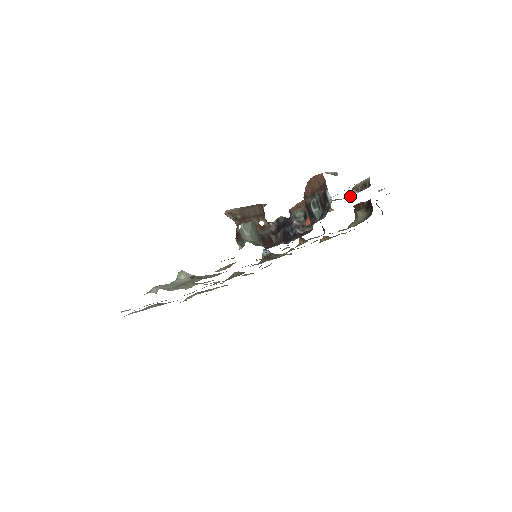
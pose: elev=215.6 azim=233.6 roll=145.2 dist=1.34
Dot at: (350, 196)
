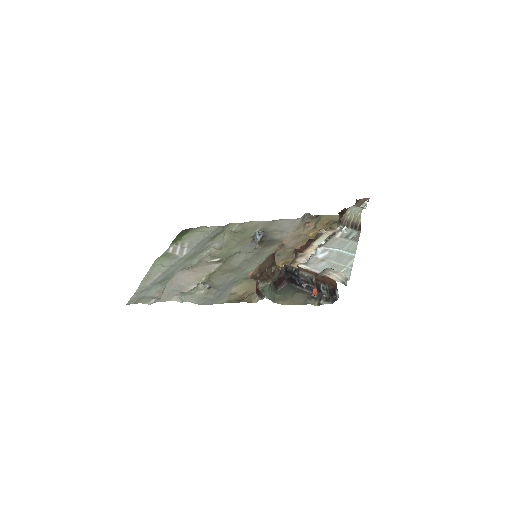
Dot at: (341, 228)
